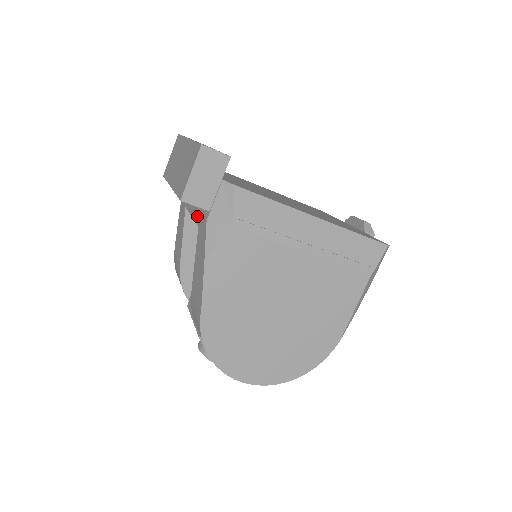
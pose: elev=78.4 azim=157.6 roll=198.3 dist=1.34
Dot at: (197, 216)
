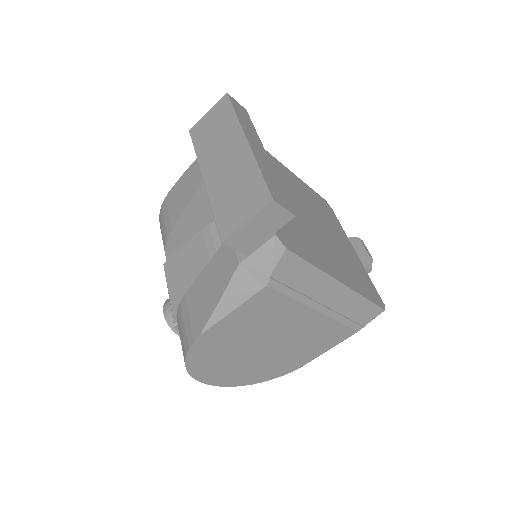
Dot at: occluded
